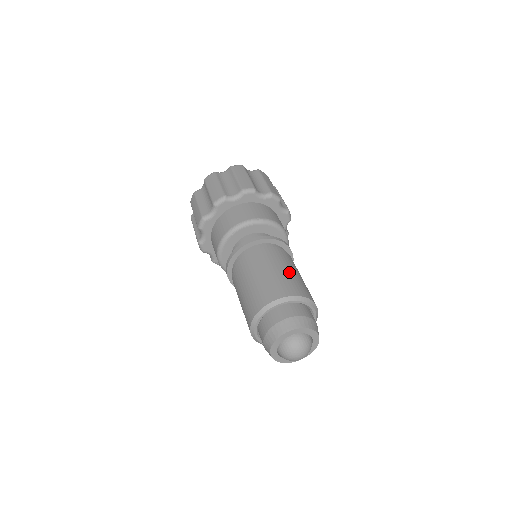
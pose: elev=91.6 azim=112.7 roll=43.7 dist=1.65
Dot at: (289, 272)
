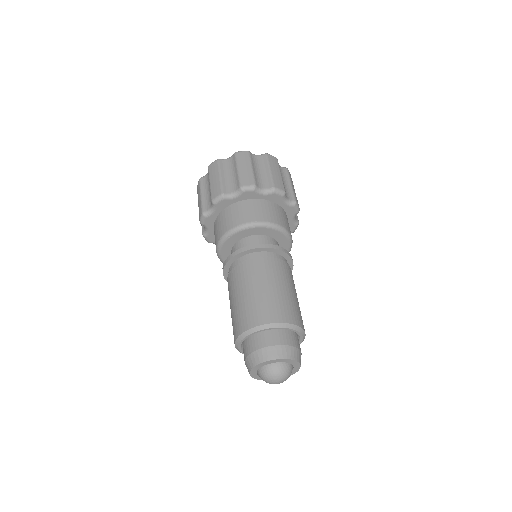
Dot at: (277, 291)
